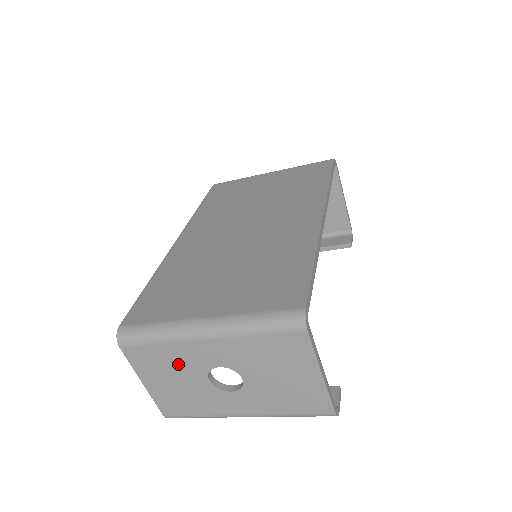
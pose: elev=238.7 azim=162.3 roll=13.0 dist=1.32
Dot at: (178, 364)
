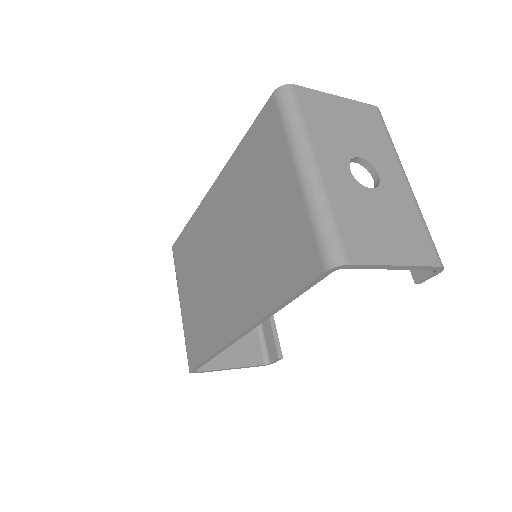
Dot at: occluded
